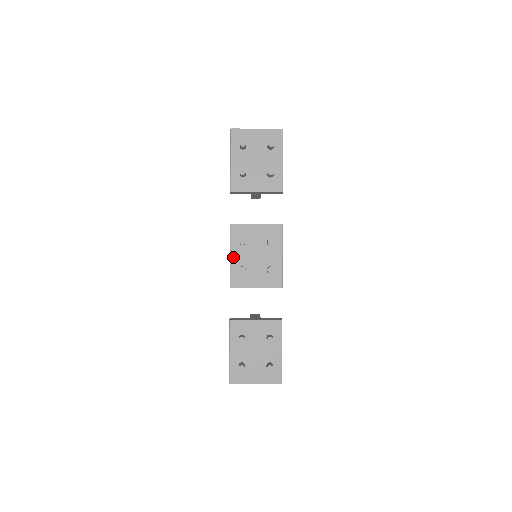
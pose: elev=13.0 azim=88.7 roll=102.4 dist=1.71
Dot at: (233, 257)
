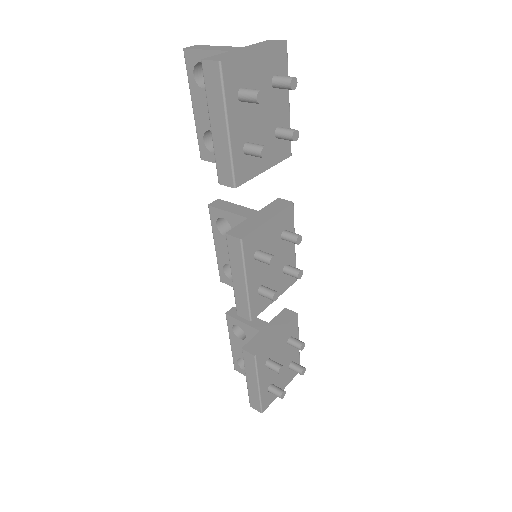
Dot at: (250, 282)
